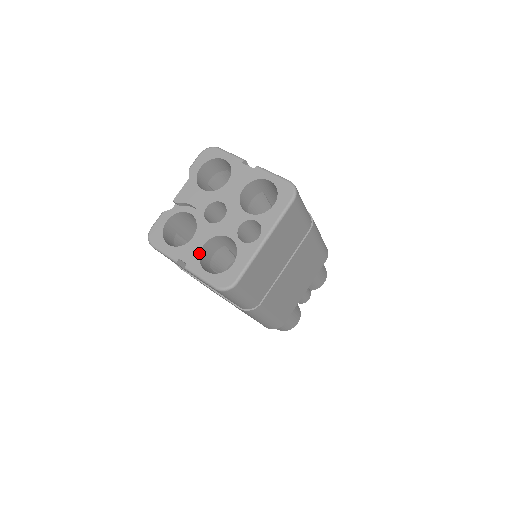
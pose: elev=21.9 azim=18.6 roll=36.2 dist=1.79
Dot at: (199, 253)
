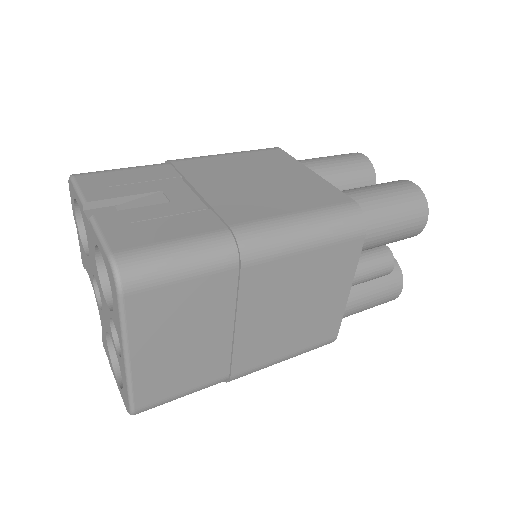
Dot at: (108, 350)
